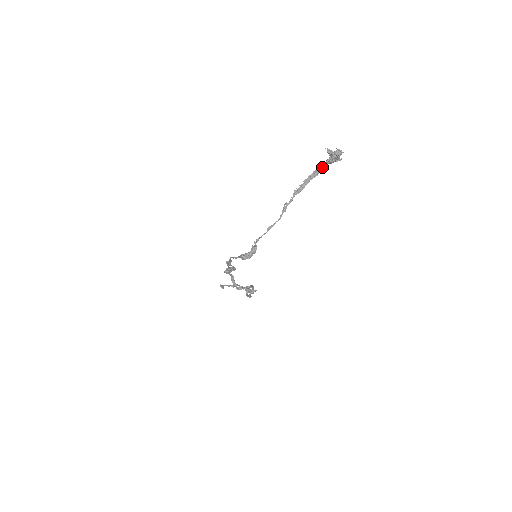
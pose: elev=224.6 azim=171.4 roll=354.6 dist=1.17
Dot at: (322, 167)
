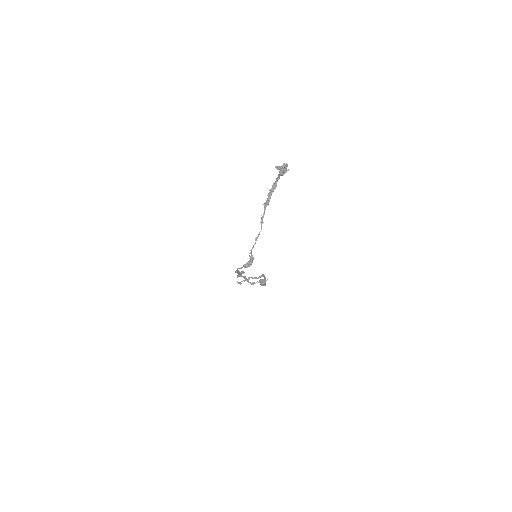
Dot at: (277, 181)
